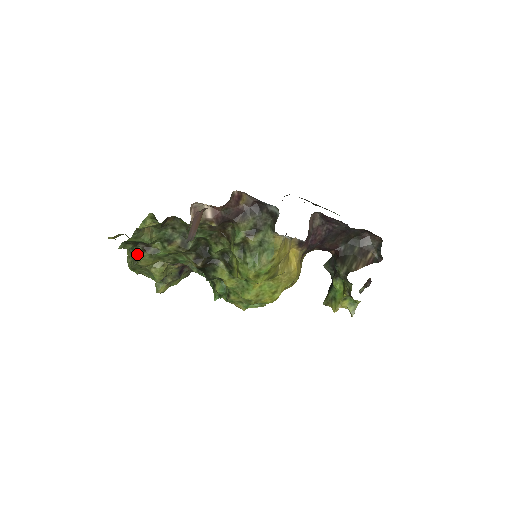
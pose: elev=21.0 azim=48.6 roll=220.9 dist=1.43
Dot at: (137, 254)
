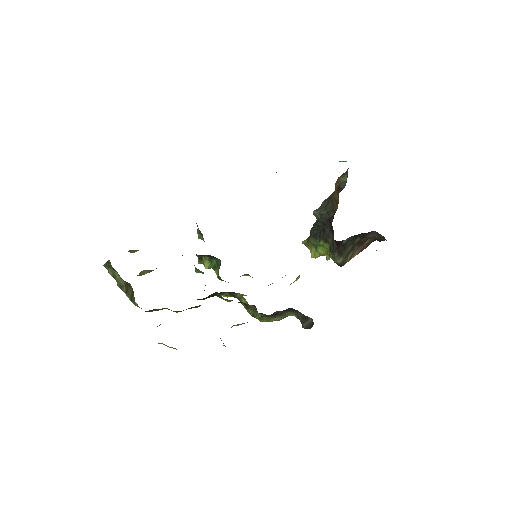
Dot at: (125, 284)
